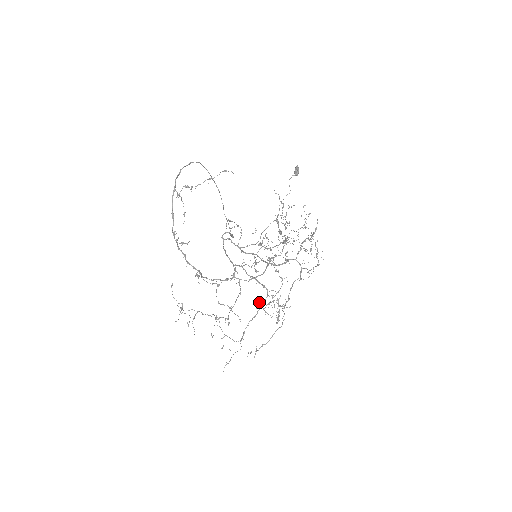
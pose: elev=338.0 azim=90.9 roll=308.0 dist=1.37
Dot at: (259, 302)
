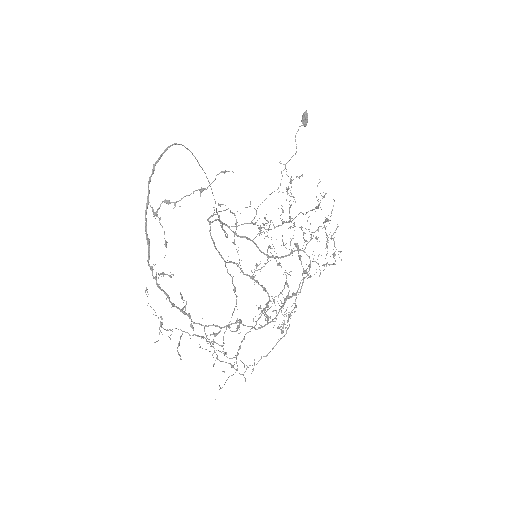
Dot at: occluded
